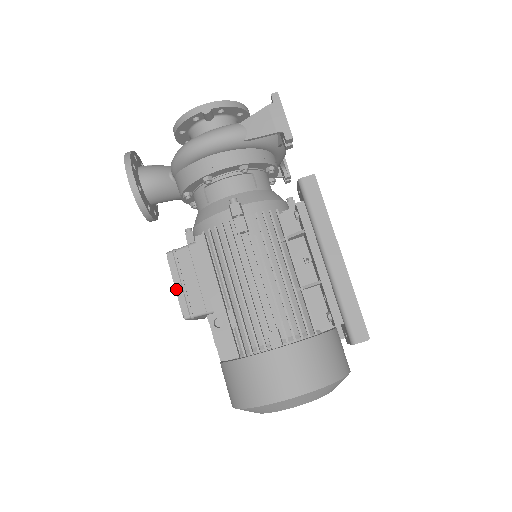
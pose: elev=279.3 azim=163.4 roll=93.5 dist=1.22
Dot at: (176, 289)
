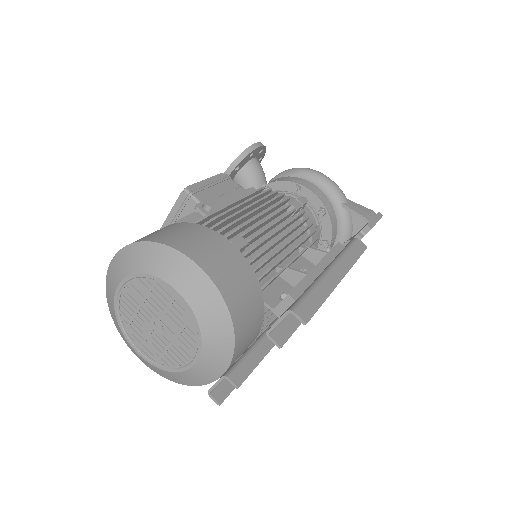
Dot at: (204, 180)
